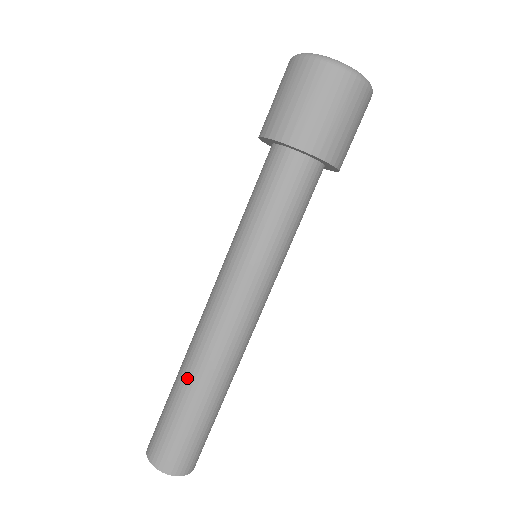
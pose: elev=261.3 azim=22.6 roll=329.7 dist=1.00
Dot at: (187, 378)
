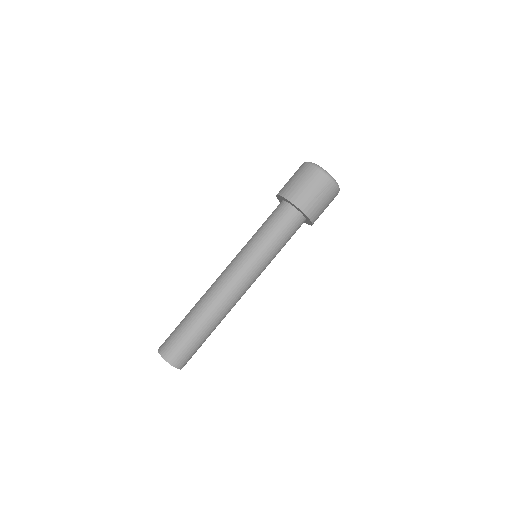
Dot at: occluded
